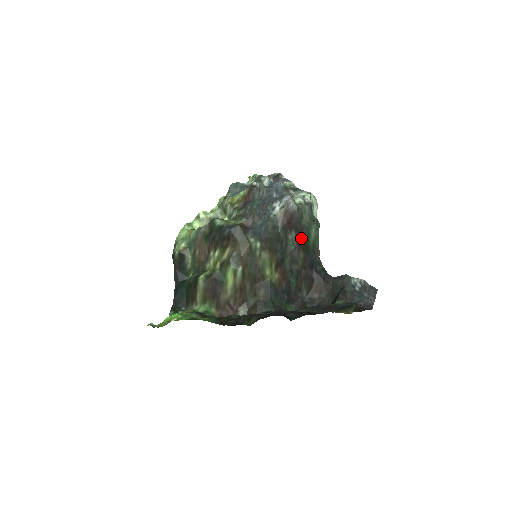
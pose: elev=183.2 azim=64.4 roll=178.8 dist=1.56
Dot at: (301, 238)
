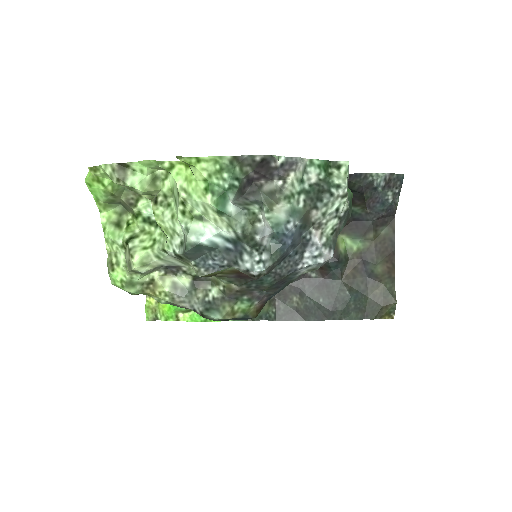
Dot at: occluded
